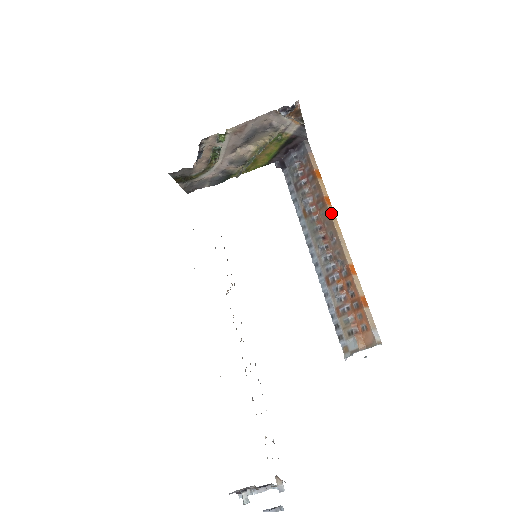
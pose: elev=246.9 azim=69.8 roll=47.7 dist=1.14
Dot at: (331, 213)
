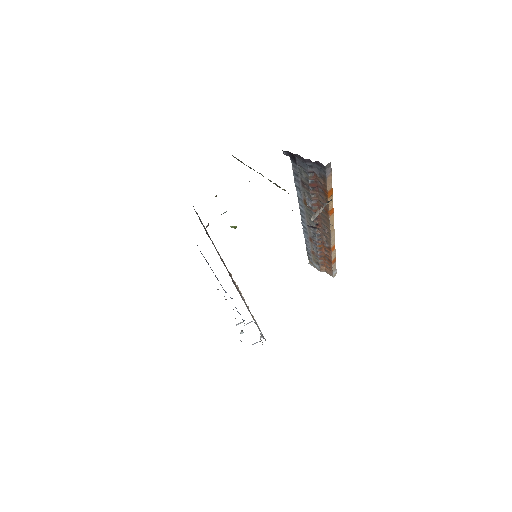
Dot at: (331, 221)
